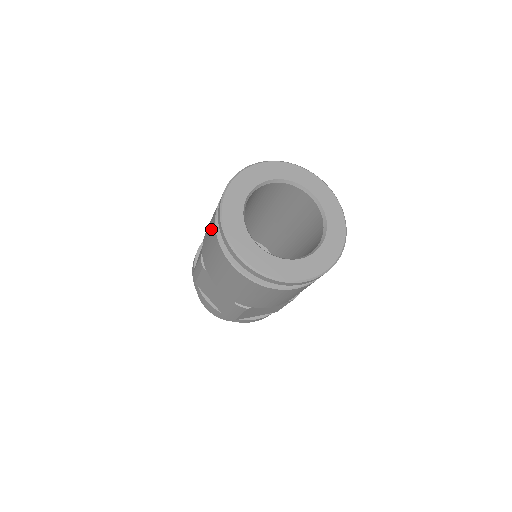
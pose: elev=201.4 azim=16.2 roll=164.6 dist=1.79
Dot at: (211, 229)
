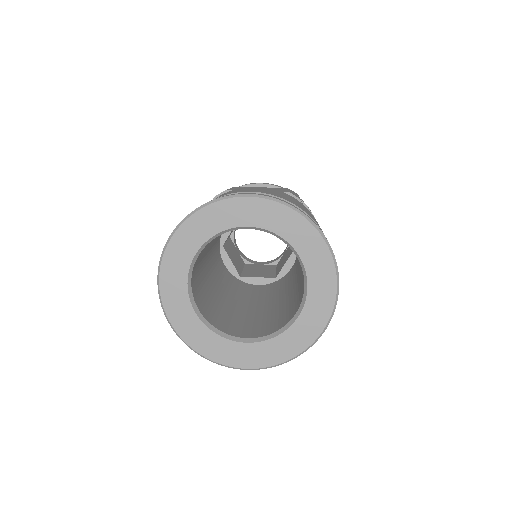
Dot at: occluded
